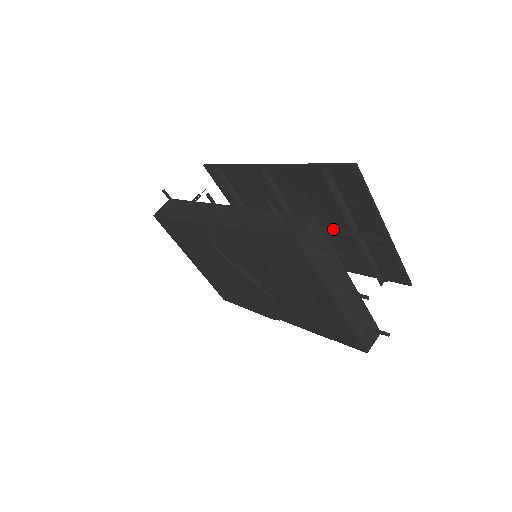
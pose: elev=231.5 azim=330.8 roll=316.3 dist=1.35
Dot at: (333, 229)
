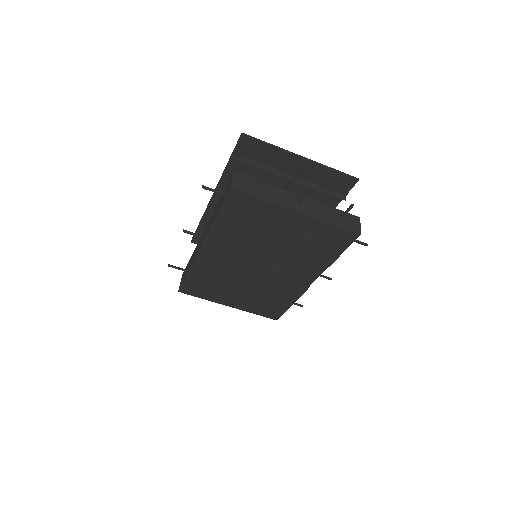
Dot at: occluded
